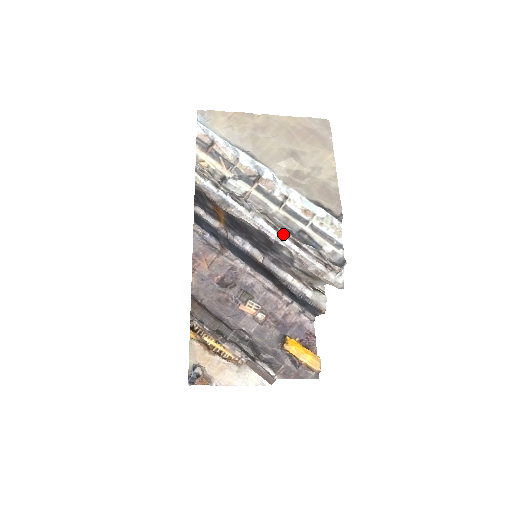
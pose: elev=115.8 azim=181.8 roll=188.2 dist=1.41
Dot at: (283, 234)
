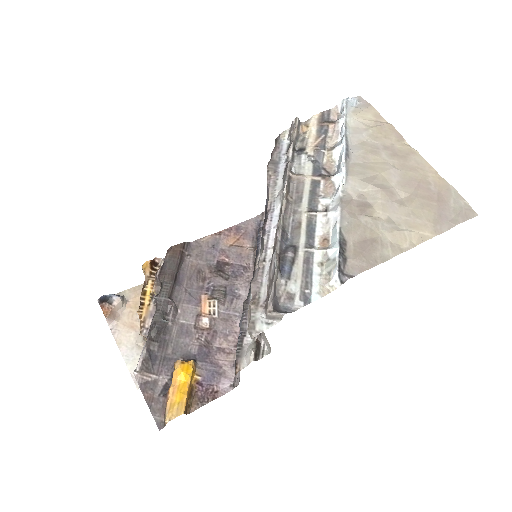
Dot at: (277, 231)
